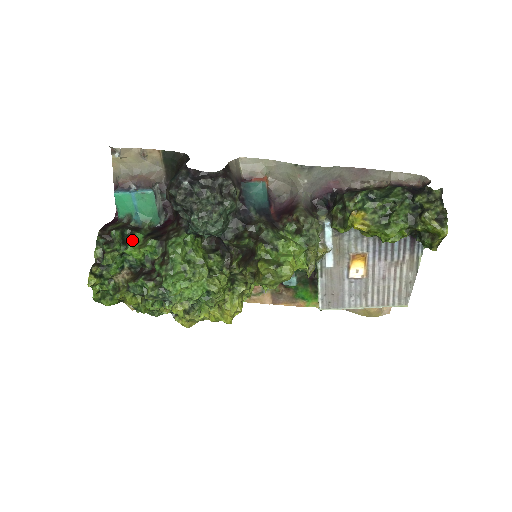
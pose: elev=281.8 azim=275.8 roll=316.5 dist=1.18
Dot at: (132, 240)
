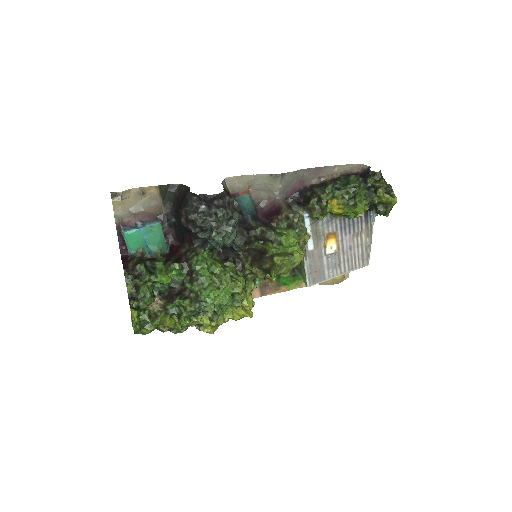
Dot at: (156, 269)
